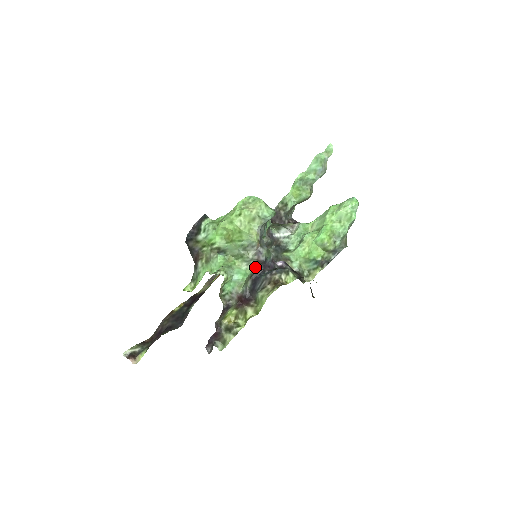
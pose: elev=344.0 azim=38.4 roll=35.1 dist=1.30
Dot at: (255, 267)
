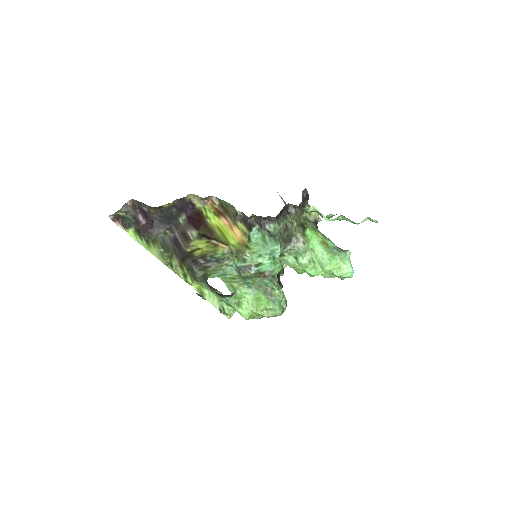
Dot at: occluded
